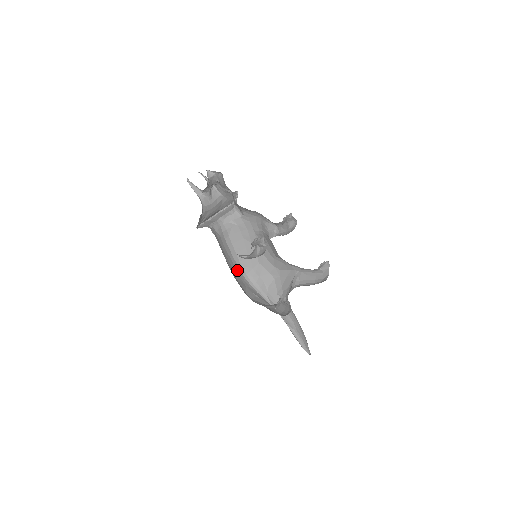
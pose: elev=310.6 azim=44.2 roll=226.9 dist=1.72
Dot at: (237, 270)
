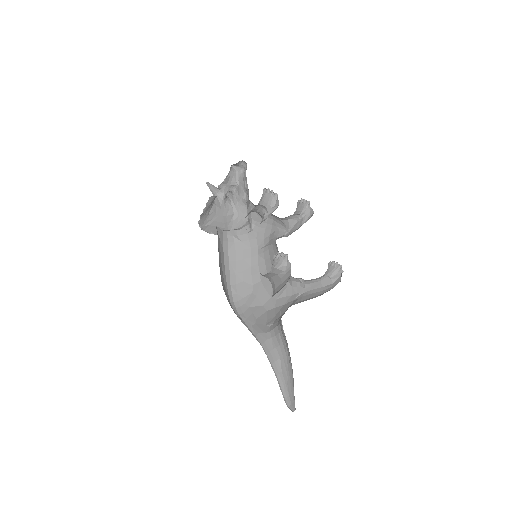
Dot at: (225, 289)
